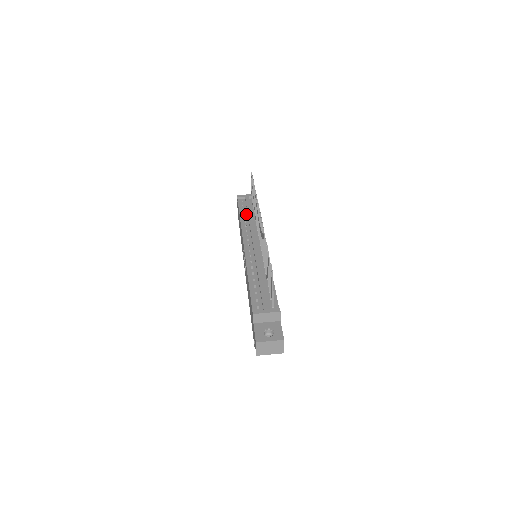
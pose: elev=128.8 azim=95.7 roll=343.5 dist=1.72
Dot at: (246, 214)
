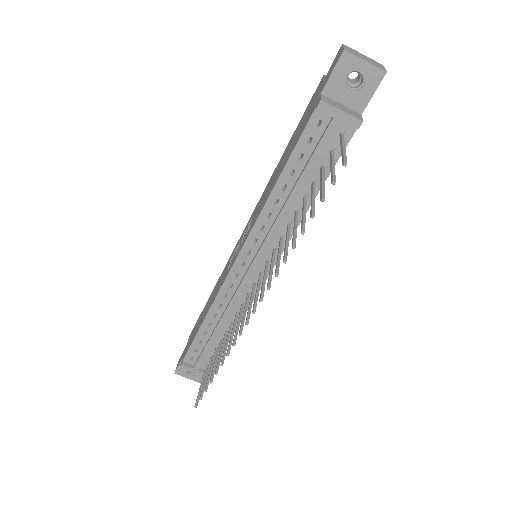
Dot at: (294, 179)
